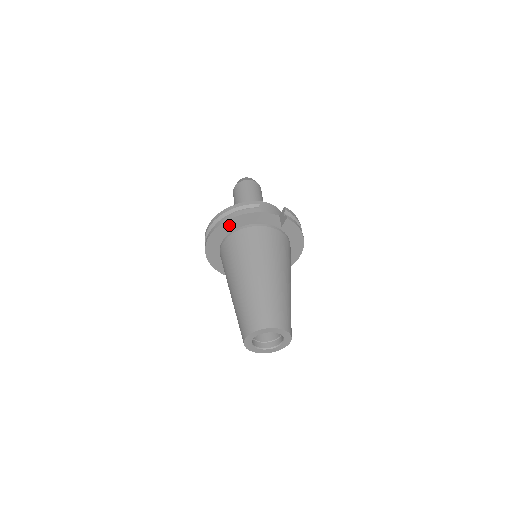
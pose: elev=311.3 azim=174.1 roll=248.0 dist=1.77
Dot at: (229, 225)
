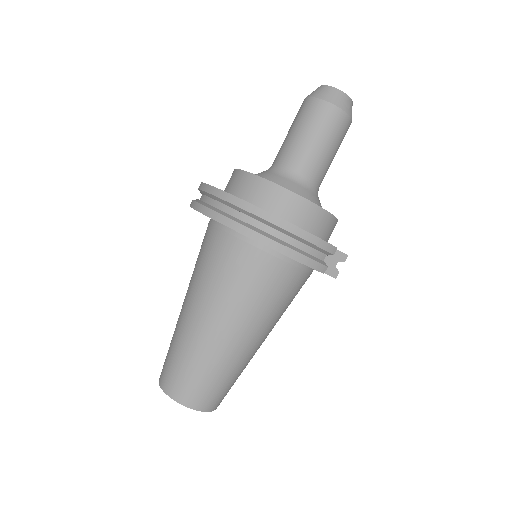
Dot at: occluded
